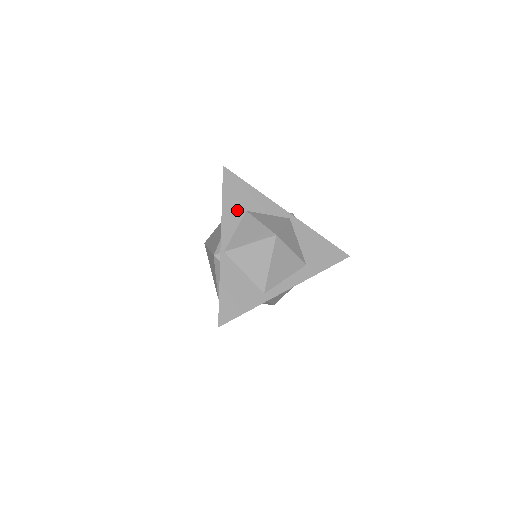
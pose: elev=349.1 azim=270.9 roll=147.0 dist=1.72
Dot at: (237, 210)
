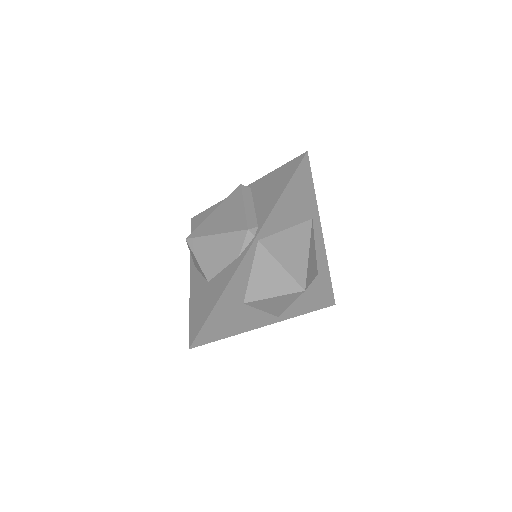
Dot at: occluded
